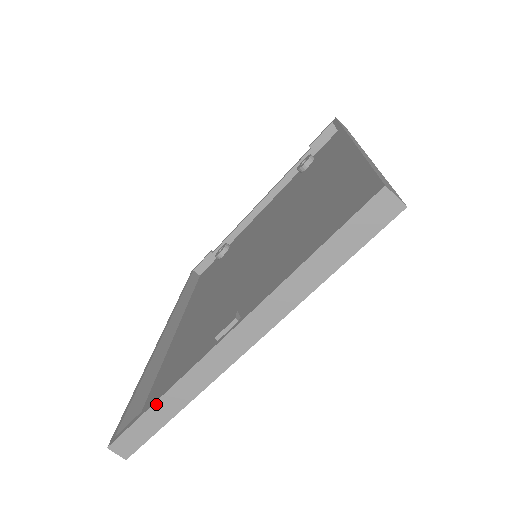
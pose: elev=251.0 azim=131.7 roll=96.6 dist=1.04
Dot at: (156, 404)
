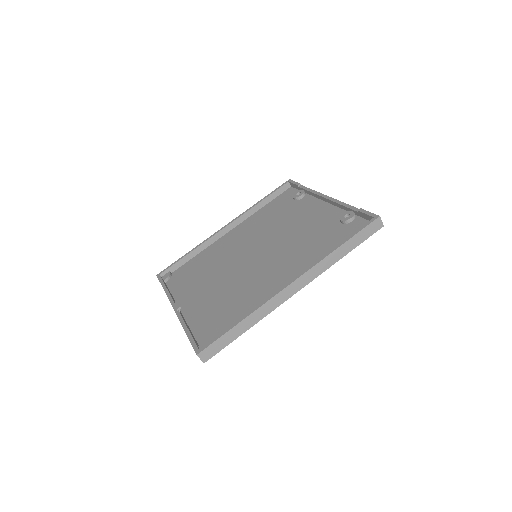
Dot at: (164, 289)
